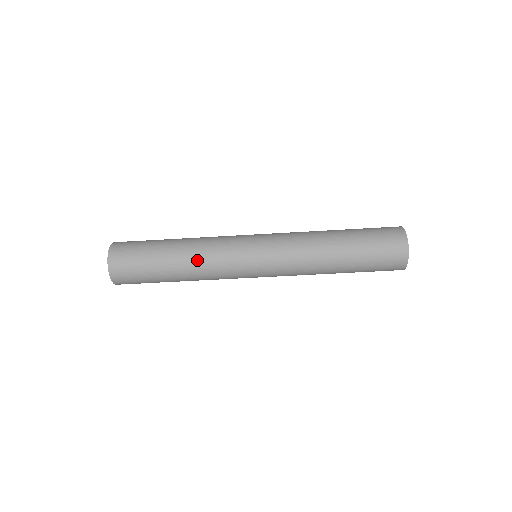
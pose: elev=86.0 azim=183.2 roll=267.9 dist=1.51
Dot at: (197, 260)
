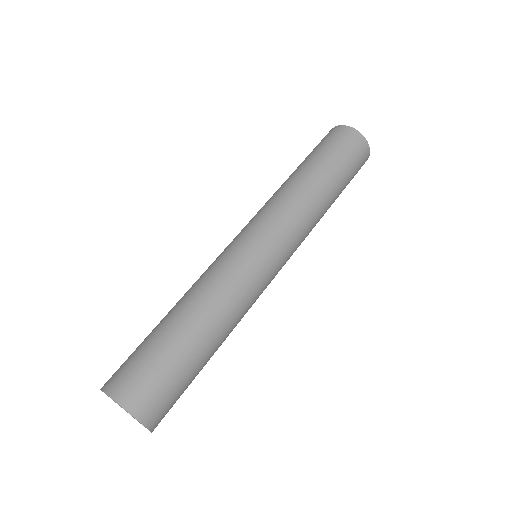
Dot at: (213, 300)
